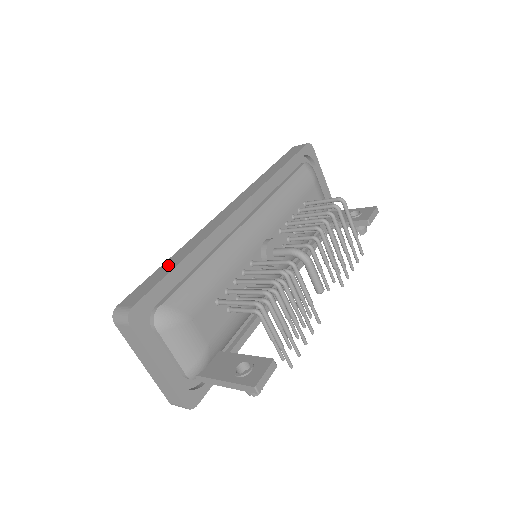
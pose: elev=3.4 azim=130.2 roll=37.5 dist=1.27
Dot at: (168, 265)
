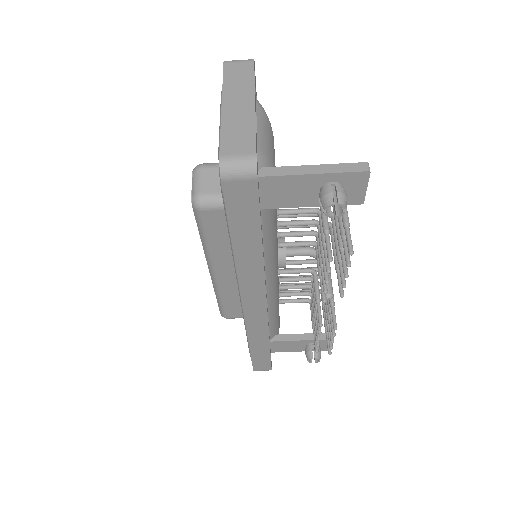
Dot at: occluded
